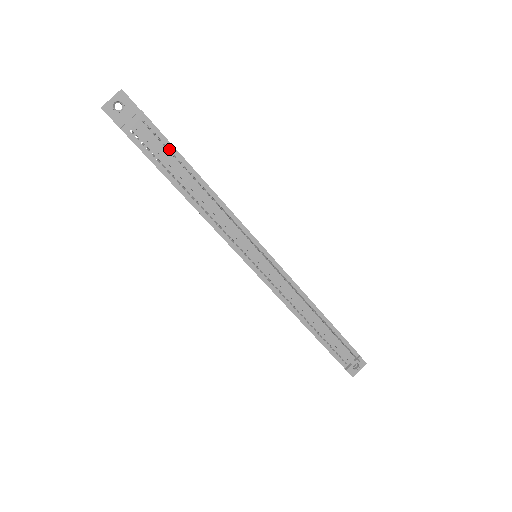
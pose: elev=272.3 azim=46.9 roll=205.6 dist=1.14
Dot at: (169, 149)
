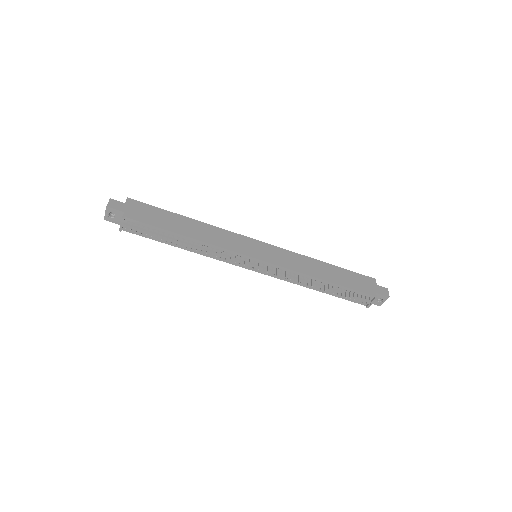
Dot at: (153, 229)
